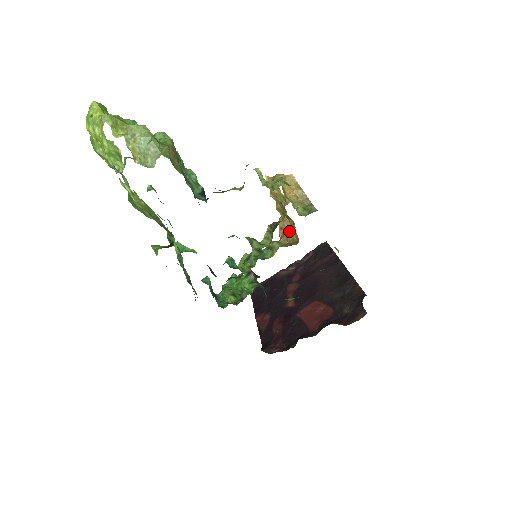
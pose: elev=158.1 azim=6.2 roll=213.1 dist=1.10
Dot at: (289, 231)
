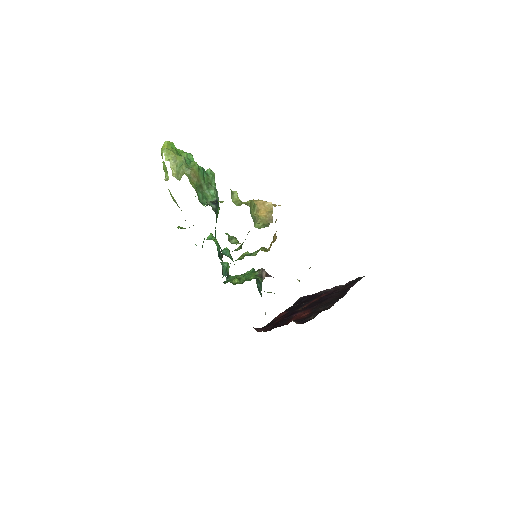
Dot at: (272, 242)
